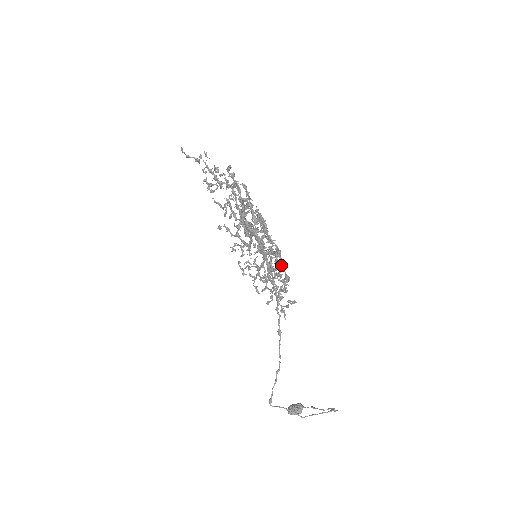
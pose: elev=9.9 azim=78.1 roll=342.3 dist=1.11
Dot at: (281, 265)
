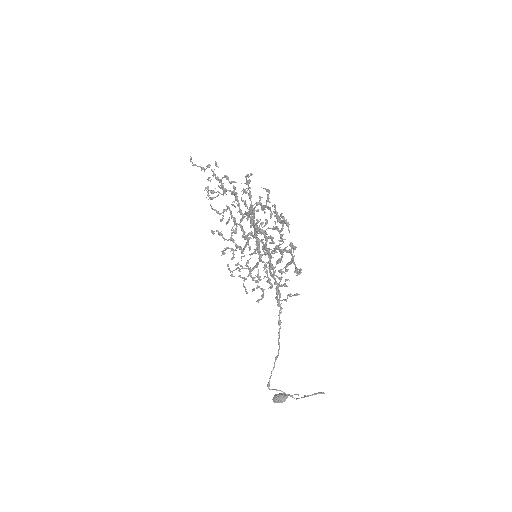
Dot at: (292, 260)
